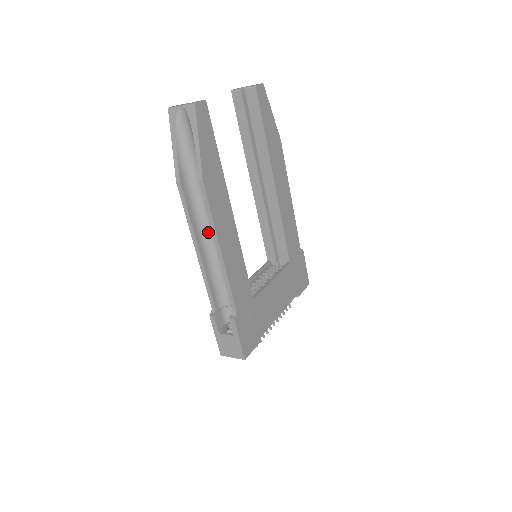
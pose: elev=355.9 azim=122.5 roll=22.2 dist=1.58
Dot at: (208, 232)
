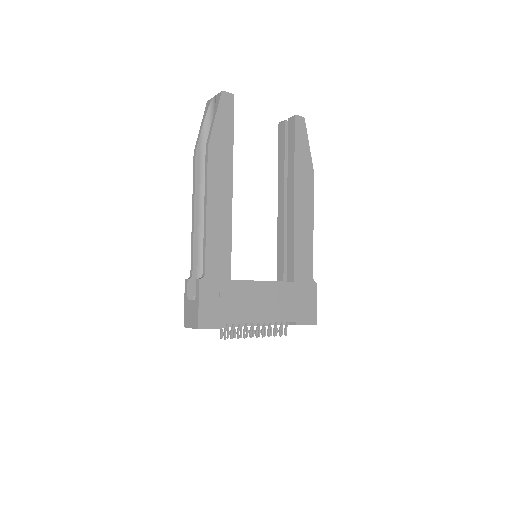
Dot at: occluded
